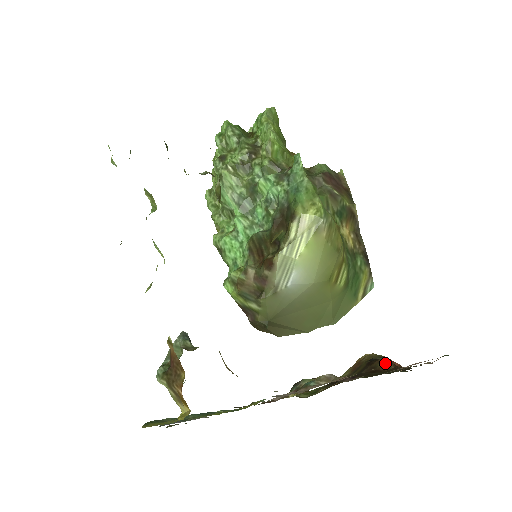
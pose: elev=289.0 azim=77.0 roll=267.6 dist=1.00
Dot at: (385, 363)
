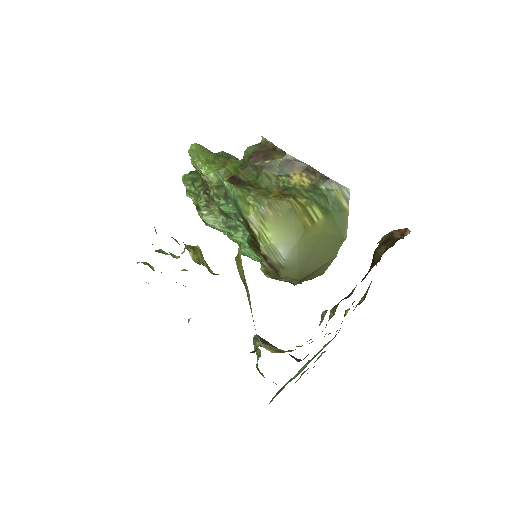
Dot at: (377, 252)
